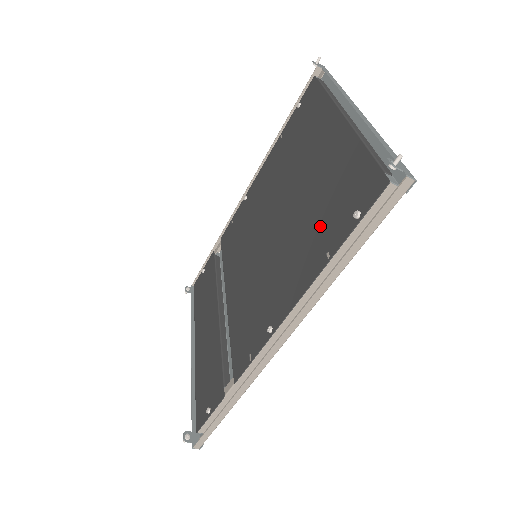
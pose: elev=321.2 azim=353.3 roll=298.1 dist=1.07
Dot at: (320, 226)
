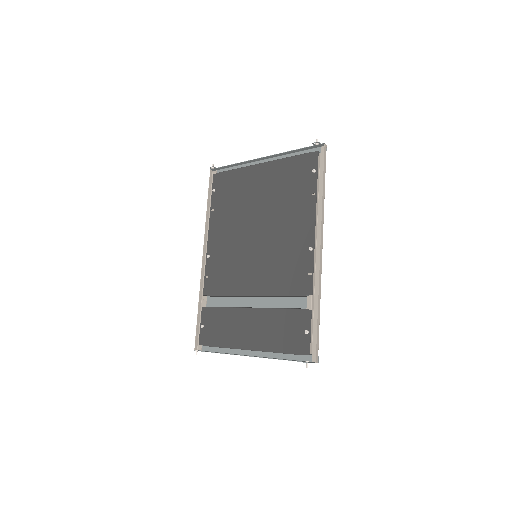
Dot at: (296, 195)
